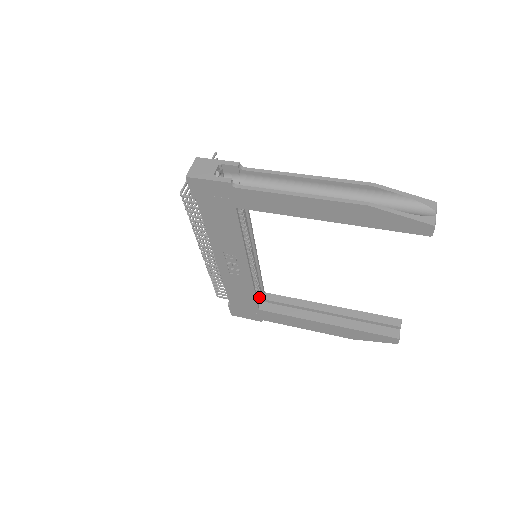
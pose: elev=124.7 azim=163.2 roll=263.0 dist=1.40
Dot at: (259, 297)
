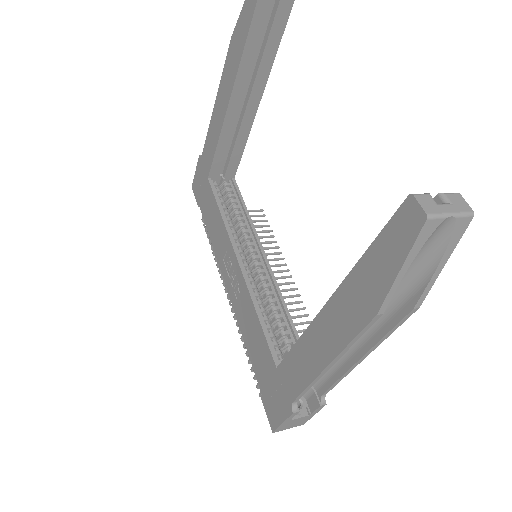
Dot at: occluded
